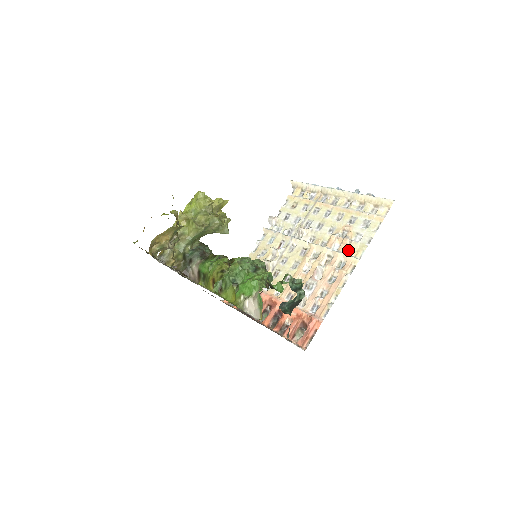
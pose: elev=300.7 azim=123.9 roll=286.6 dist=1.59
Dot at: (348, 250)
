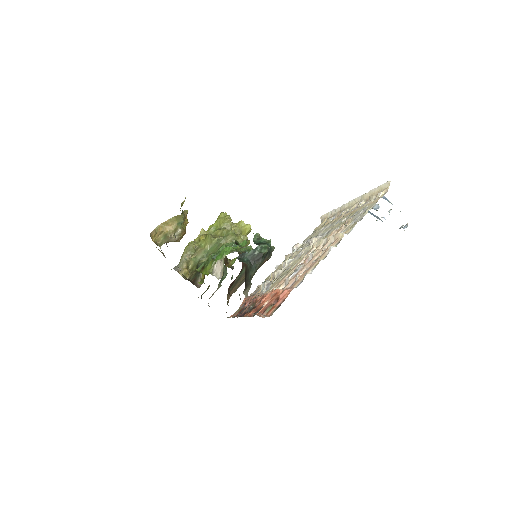
Dot at: occluded
